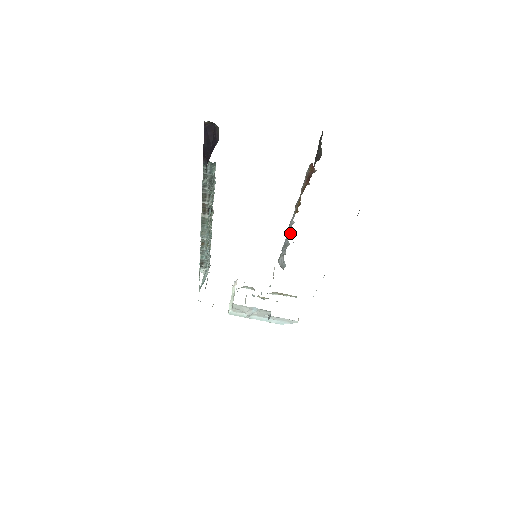
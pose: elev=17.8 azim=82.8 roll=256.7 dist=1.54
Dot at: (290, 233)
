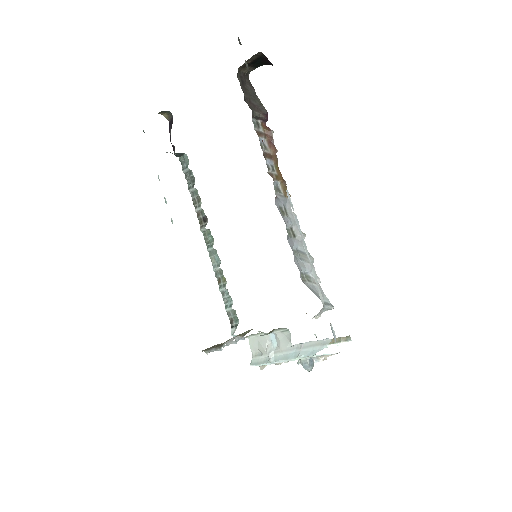
Dot at: occluded
